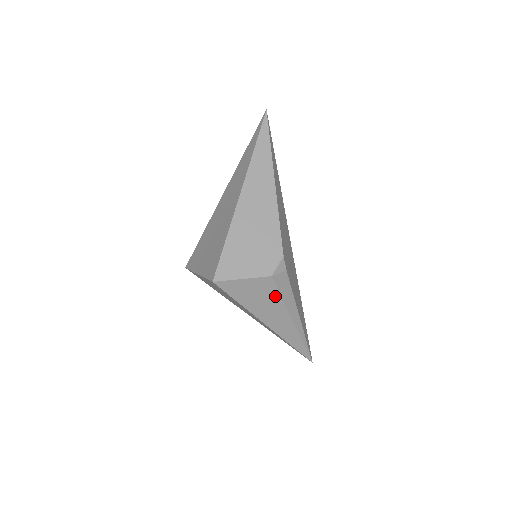
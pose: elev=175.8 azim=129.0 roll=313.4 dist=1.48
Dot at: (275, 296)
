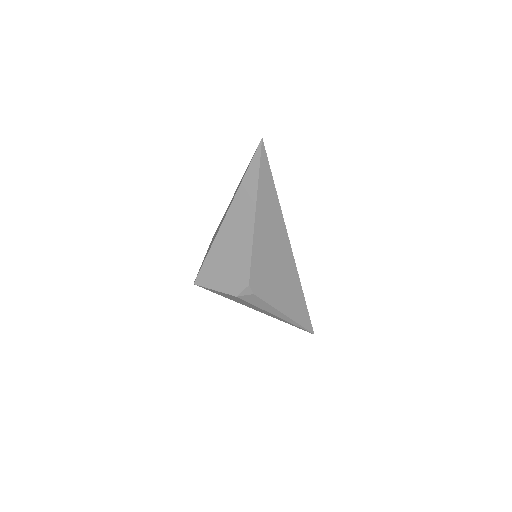
Dot at: (249, 303)
